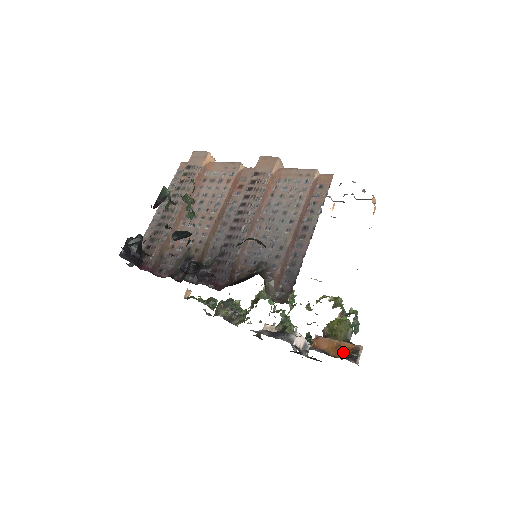
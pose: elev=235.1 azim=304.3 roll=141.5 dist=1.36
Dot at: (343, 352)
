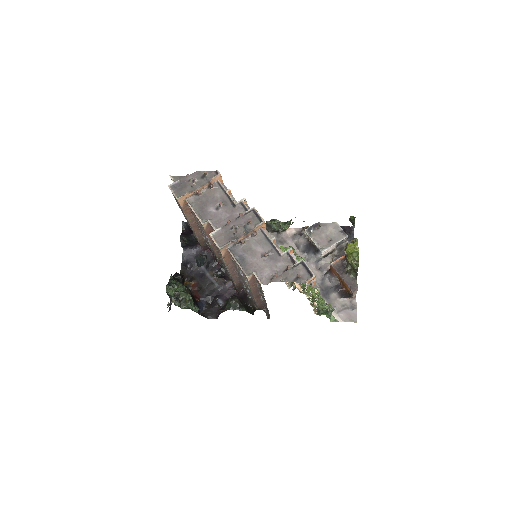
Dot at: occluded
